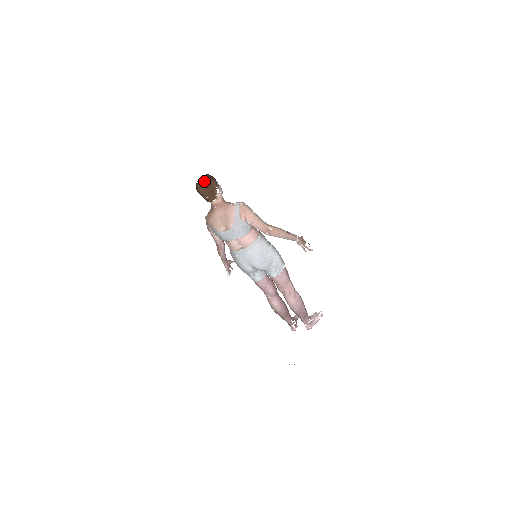
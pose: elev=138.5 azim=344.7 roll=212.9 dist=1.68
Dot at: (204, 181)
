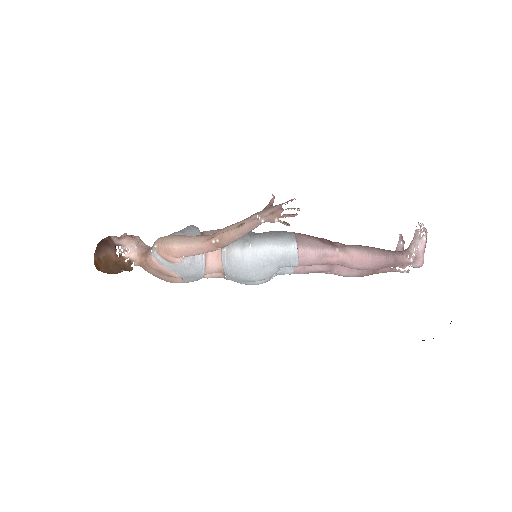
Dot at: (96, 263)
